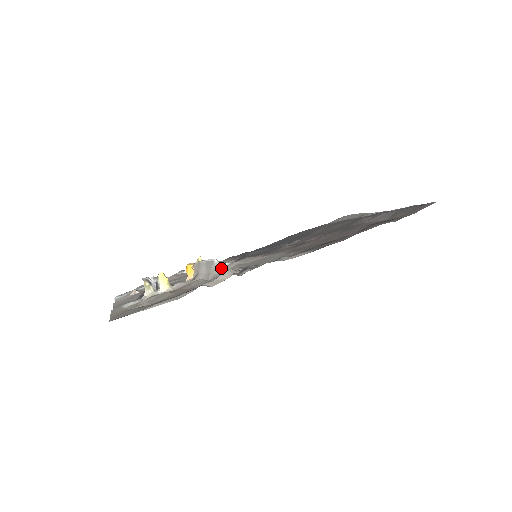
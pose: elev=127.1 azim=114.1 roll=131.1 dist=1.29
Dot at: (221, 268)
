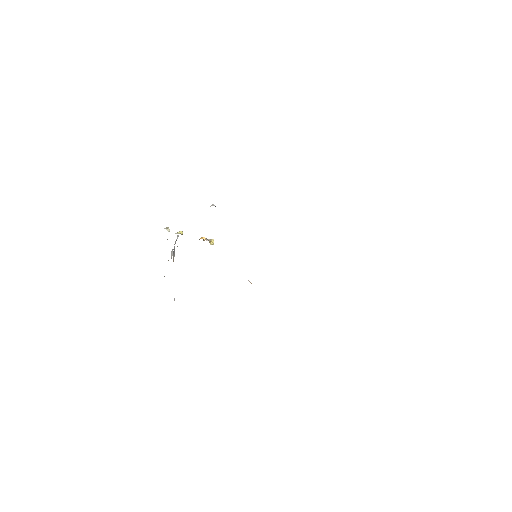
Dot at: occluded
